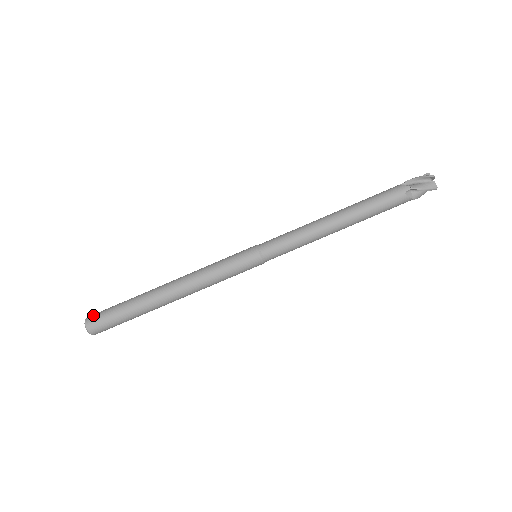
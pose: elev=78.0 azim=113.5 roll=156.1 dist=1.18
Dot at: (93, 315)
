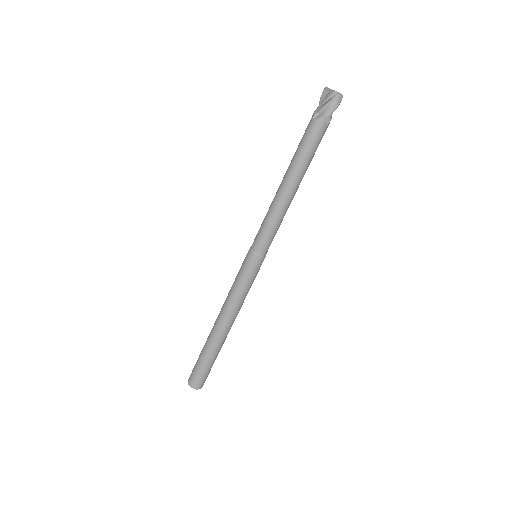
Dot at: (192, 381)
